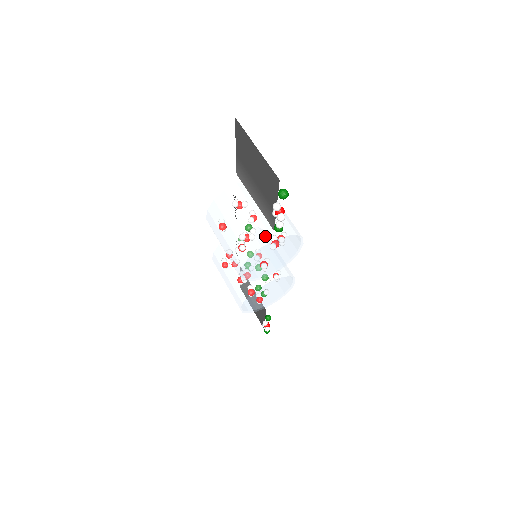
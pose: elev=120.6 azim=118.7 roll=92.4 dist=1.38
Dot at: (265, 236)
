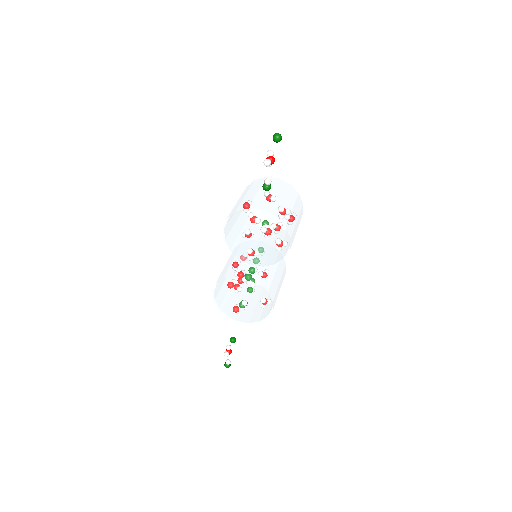
Dot at: (260, 205)
